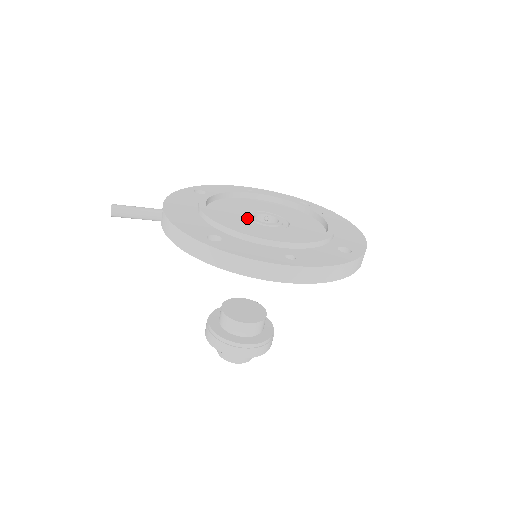
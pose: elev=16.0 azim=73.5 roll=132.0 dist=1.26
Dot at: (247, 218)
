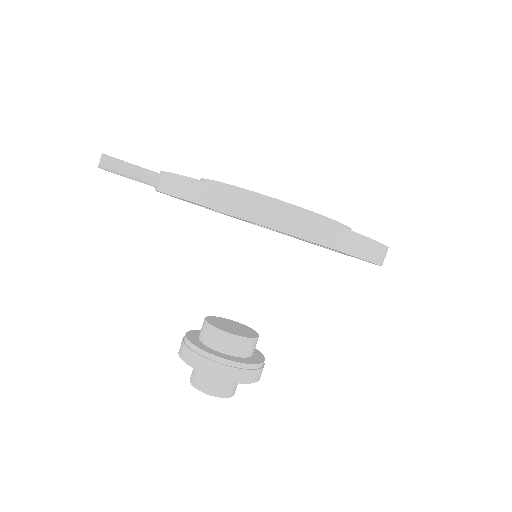
Dot at: occluded
